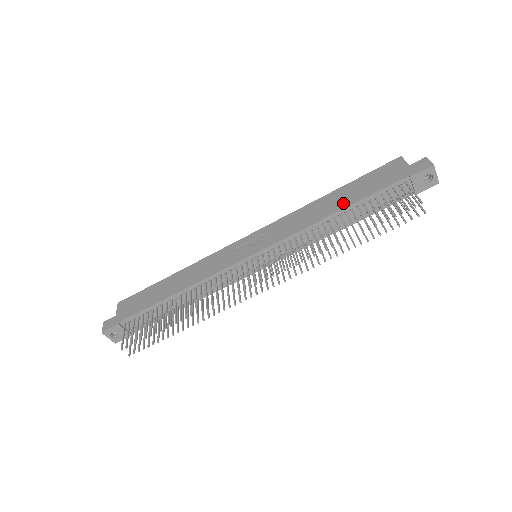
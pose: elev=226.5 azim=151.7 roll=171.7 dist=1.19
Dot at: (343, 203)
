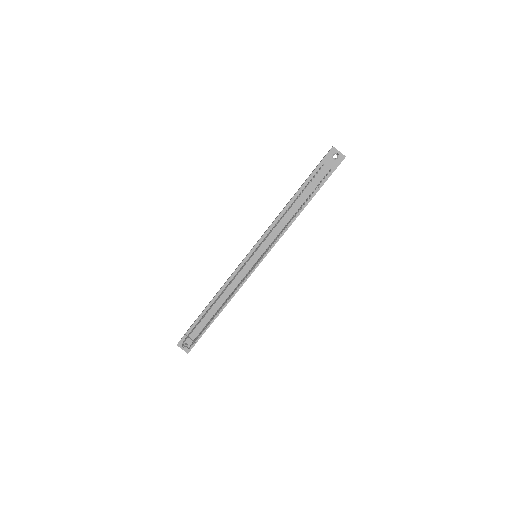
Dot at: occluded
